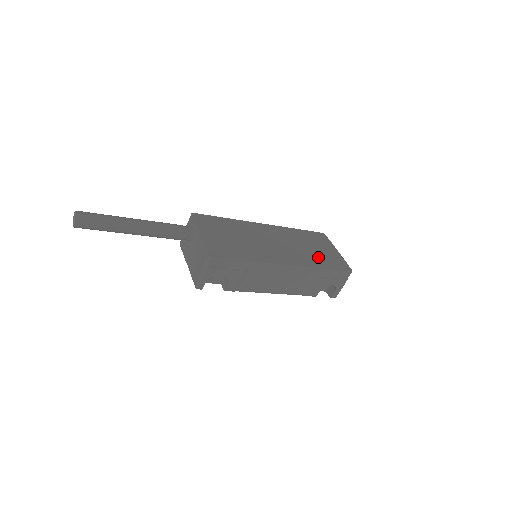
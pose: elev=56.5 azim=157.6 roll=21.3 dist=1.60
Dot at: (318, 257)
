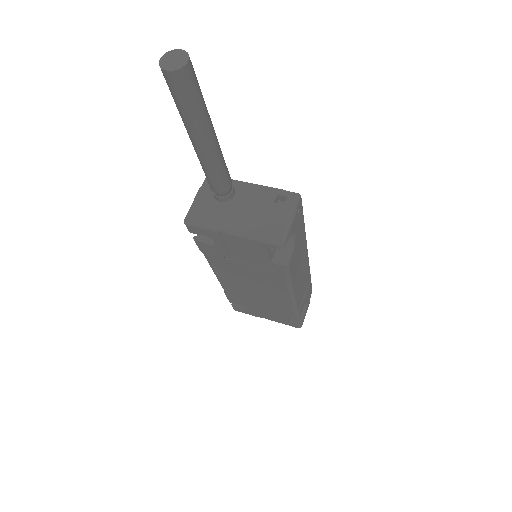
Dot at: occluded
